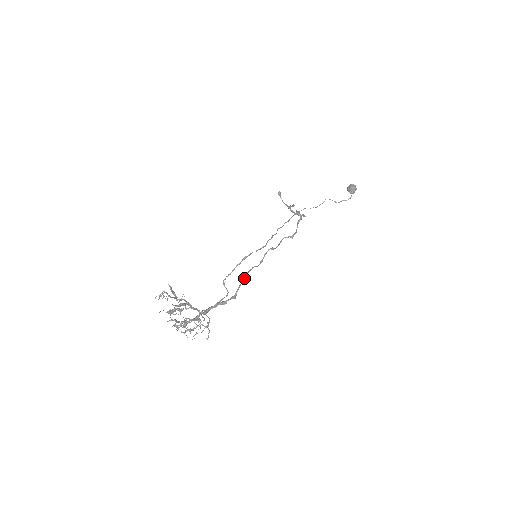
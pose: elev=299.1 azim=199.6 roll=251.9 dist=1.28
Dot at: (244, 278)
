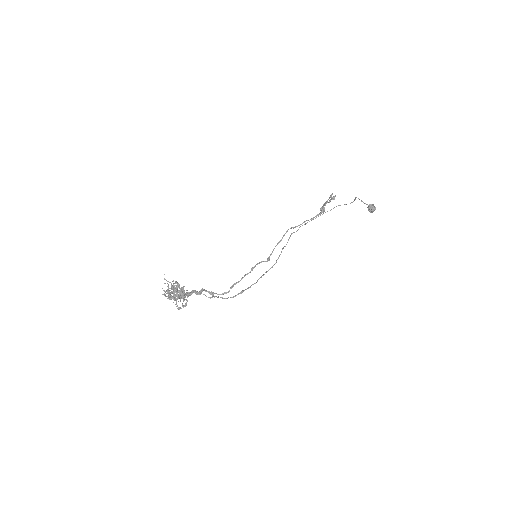
Dot at: occluded
